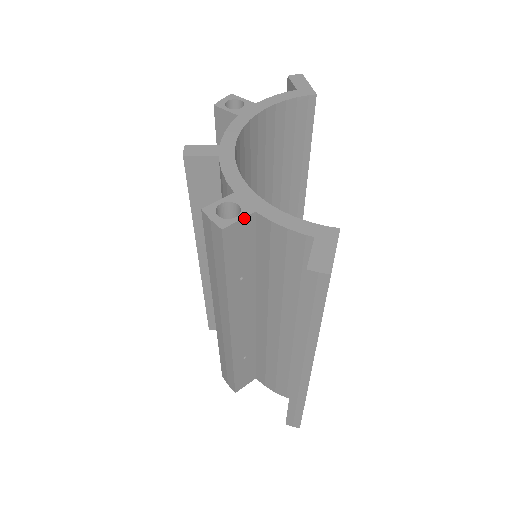
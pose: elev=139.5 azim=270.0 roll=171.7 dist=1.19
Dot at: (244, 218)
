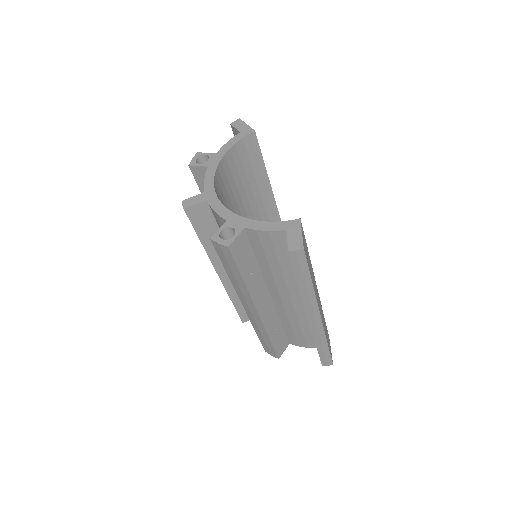
Dot at: (239, 235)
